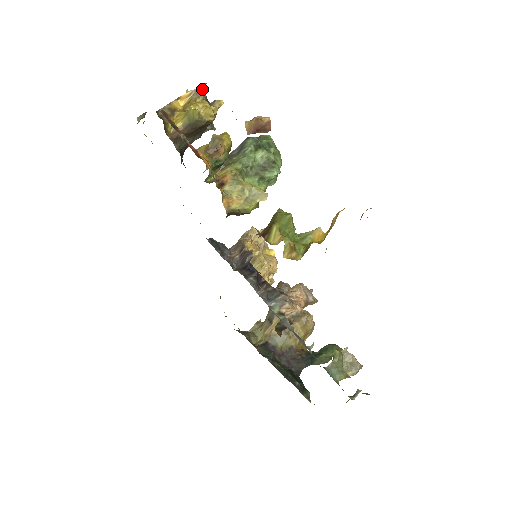
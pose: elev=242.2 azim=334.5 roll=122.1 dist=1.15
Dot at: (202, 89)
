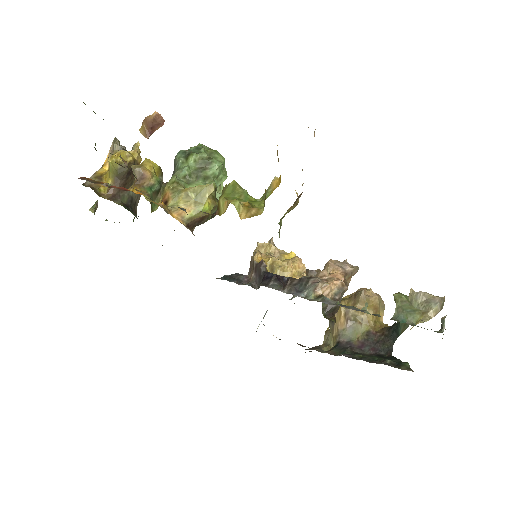
Dot at: (115, 144)
